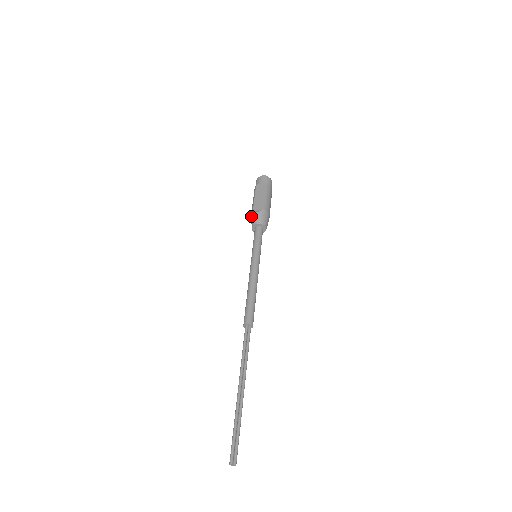
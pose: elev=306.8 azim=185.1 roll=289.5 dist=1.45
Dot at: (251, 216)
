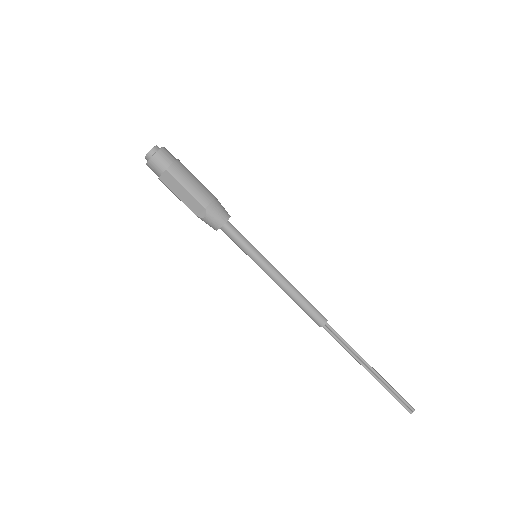
Dot at: occluded
